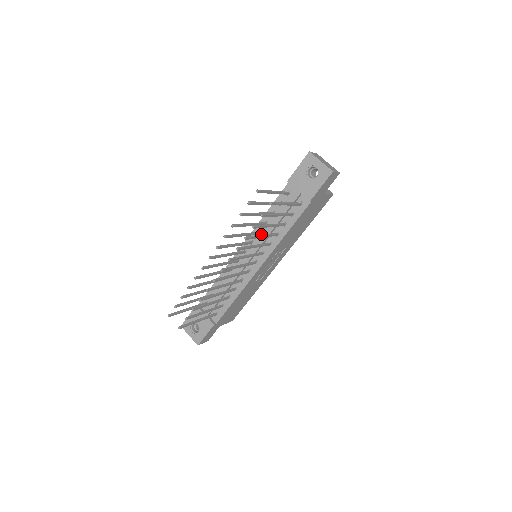
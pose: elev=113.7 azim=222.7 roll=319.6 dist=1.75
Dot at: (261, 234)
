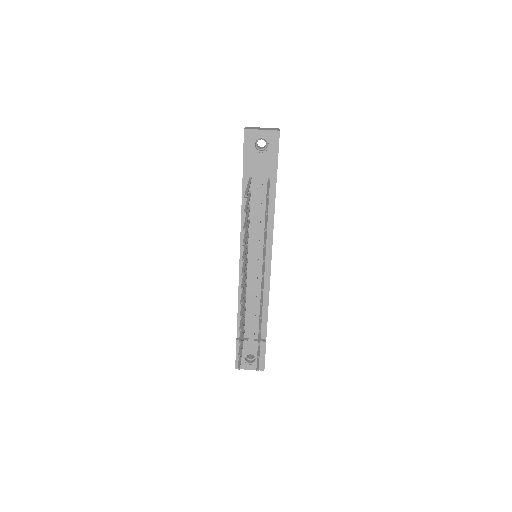
Dot at: (251, 234)
